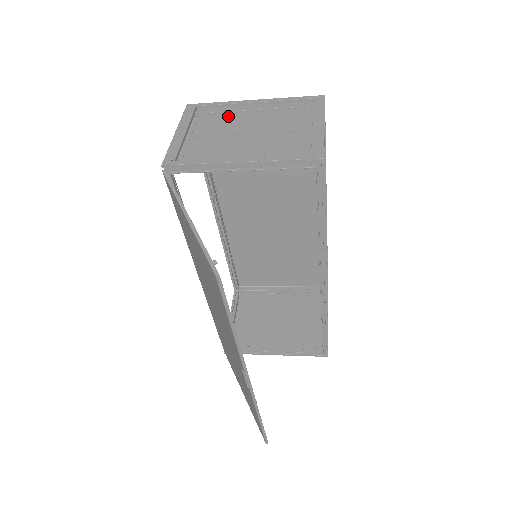
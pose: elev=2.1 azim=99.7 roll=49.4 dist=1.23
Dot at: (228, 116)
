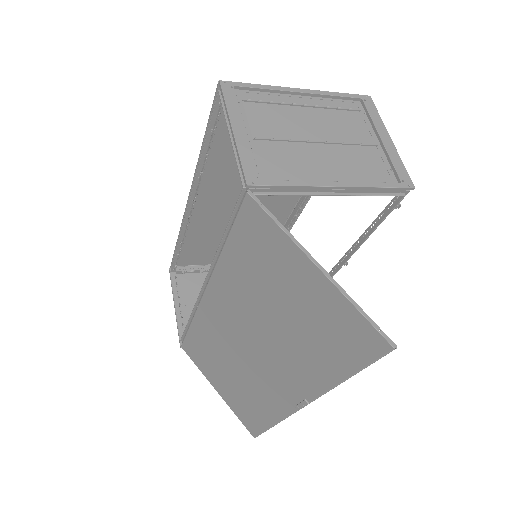
Dot at: (280, 109)
